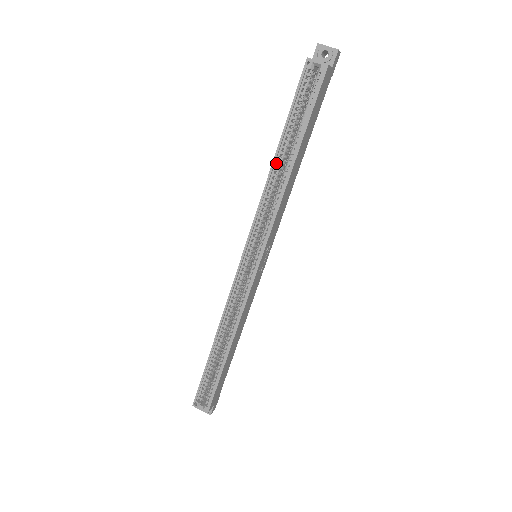
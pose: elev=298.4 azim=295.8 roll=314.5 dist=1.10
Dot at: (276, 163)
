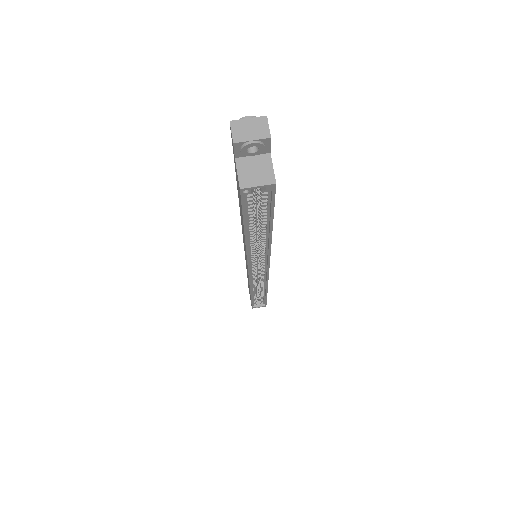
Dot at: (249, 240)
